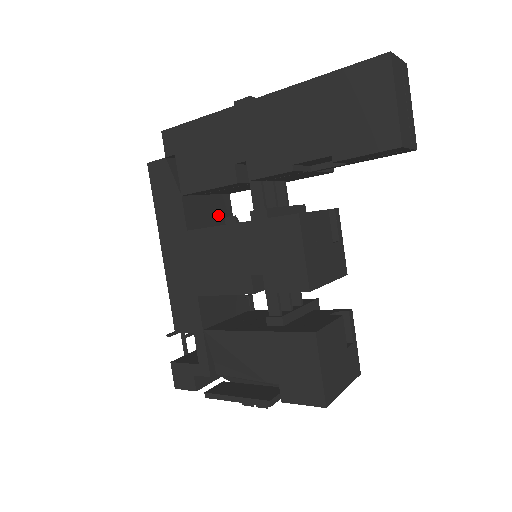
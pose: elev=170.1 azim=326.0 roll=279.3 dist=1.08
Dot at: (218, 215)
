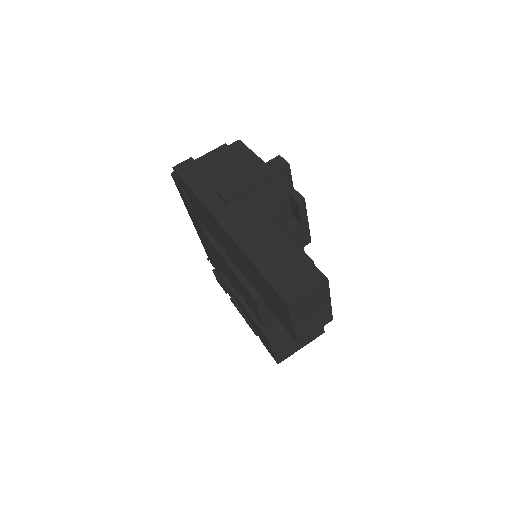
Dot at: occluded
